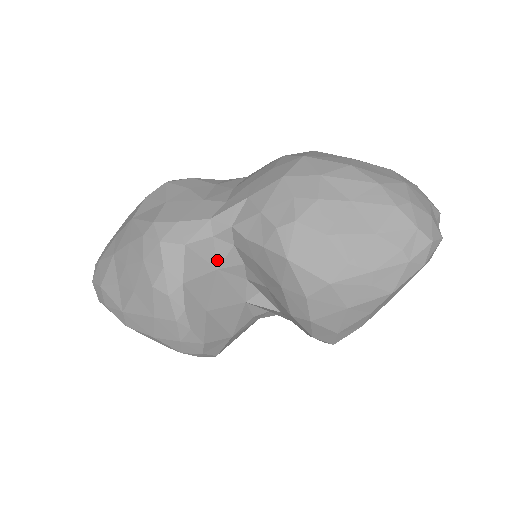
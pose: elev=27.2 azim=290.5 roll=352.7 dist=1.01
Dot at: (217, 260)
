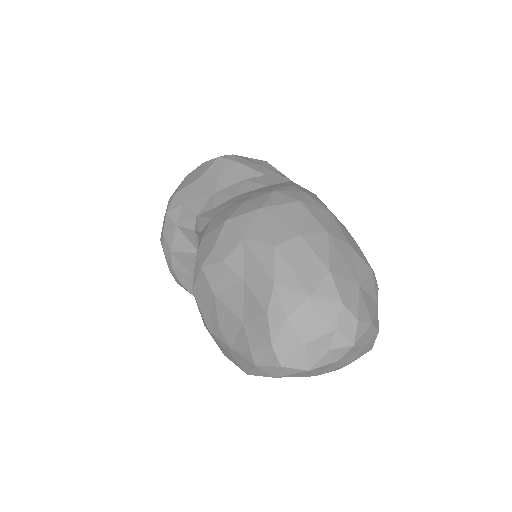
Dot at: occluded
